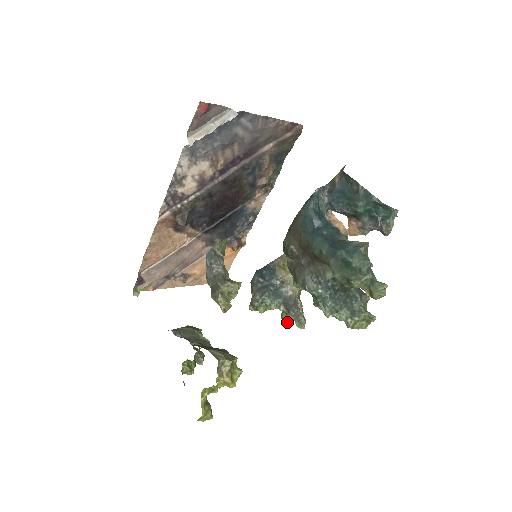
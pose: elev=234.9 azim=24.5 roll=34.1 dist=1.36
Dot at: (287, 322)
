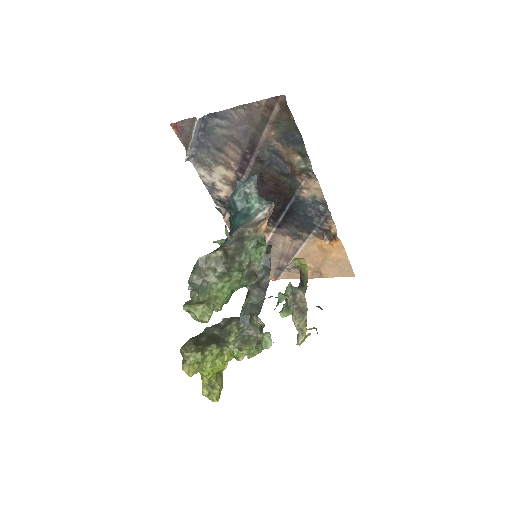
Dot at: occluded
